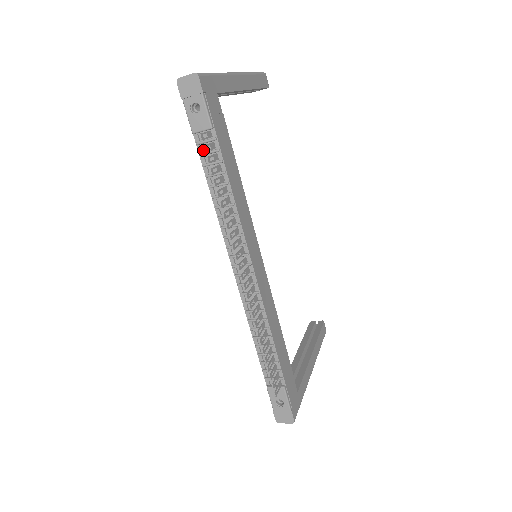
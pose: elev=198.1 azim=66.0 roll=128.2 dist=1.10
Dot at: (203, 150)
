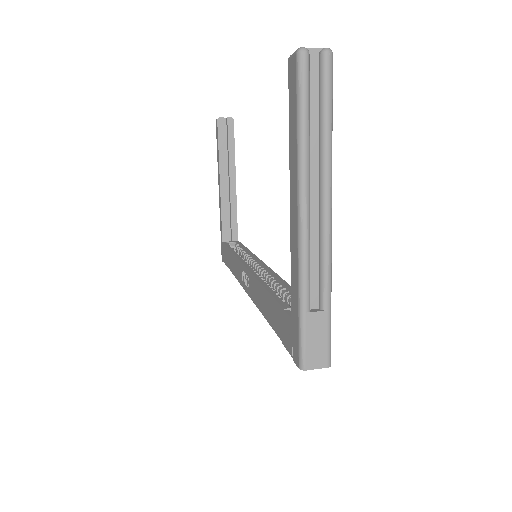
Dot at: occluded
